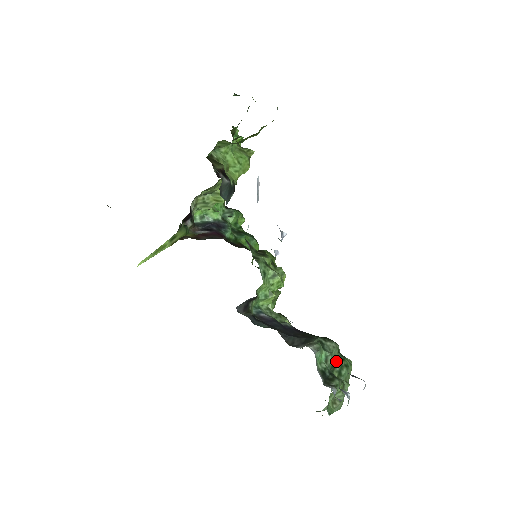
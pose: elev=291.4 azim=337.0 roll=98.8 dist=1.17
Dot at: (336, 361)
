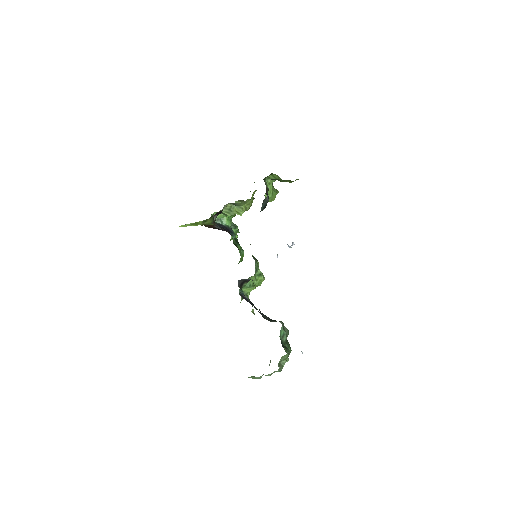
Dot at: (286, 341)
